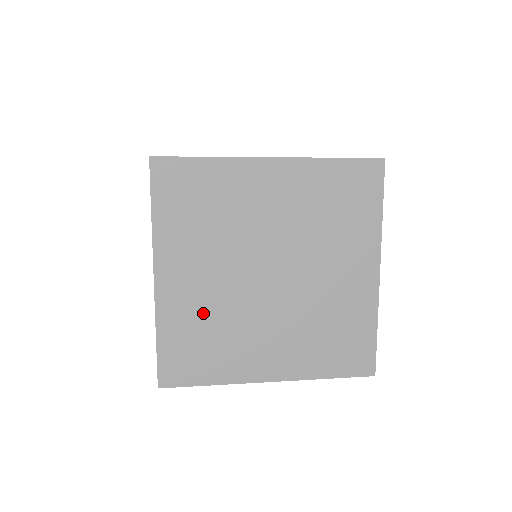
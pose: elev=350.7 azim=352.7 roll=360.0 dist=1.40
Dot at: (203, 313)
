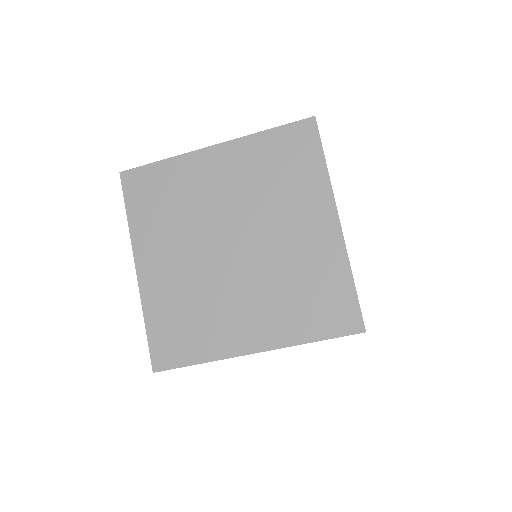
Dot at: (180, 294)
